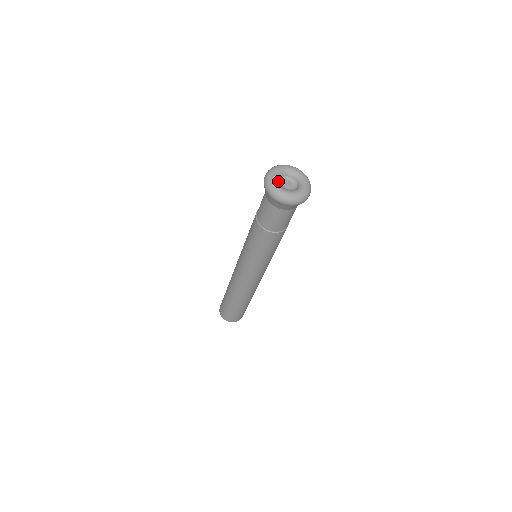
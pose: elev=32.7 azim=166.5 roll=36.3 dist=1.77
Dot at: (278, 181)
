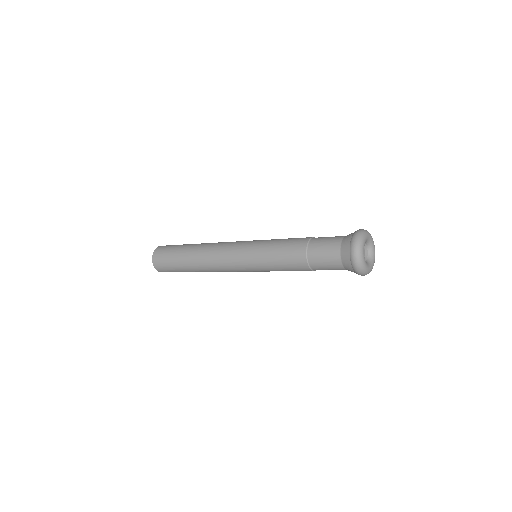
Dot at: occluded
